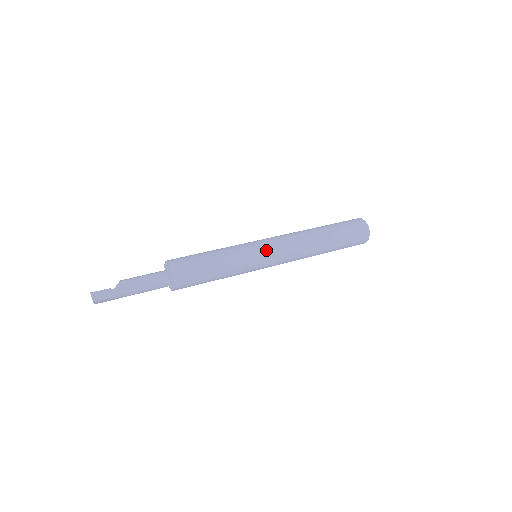
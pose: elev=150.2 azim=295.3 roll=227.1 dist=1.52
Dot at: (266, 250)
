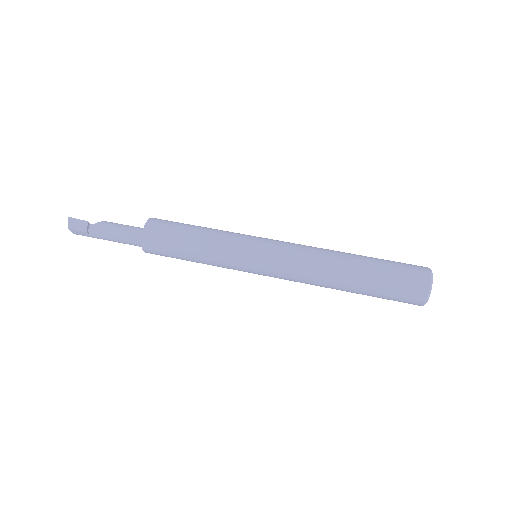
Dot at: (262, 249)
